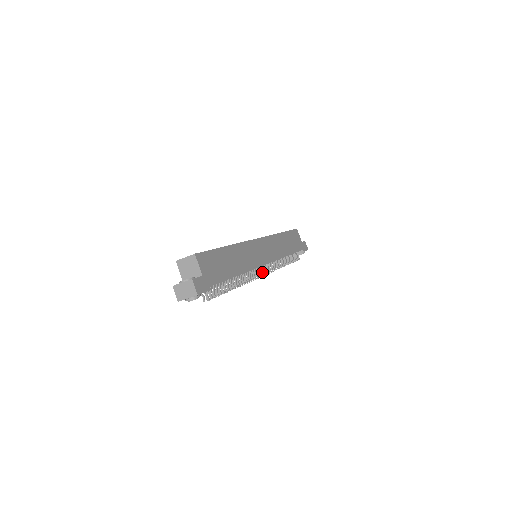
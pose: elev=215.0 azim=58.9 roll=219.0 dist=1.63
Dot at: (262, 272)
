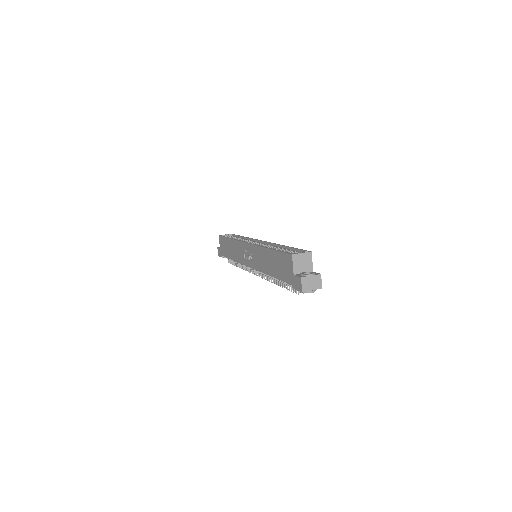
Dot at: occluded
